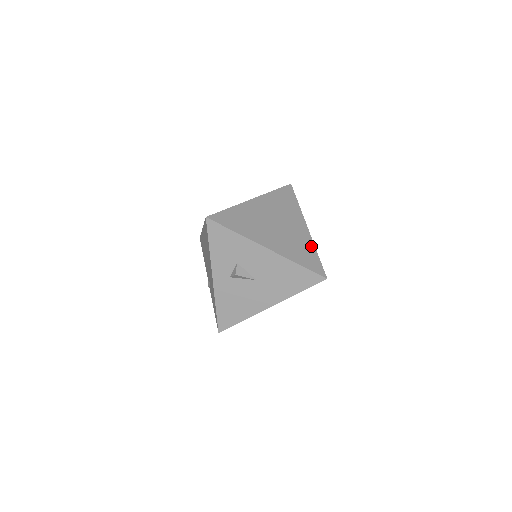
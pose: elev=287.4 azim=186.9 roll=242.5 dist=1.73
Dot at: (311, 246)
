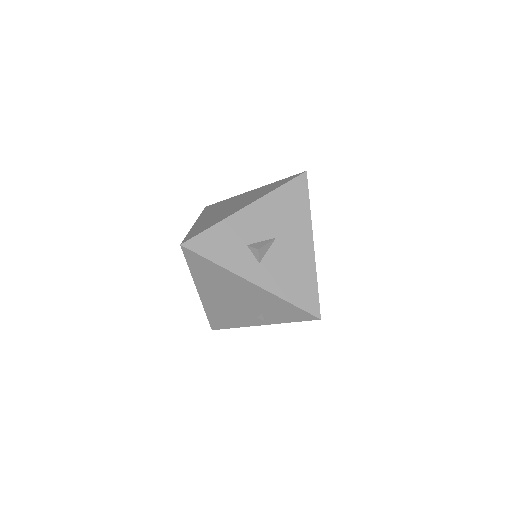
Dot at: (269, 185)
